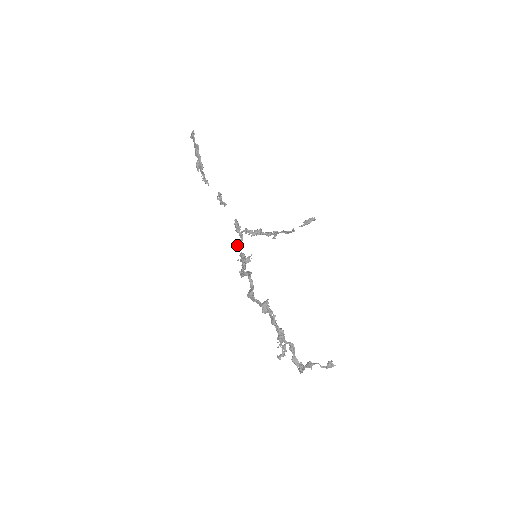
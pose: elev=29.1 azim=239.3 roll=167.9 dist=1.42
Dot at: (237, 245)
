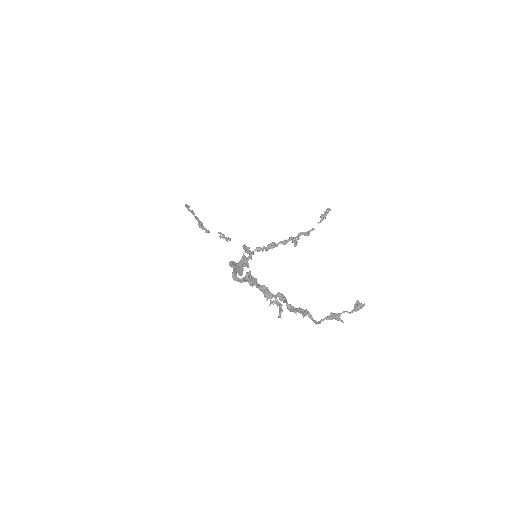
Dot at: occluded
